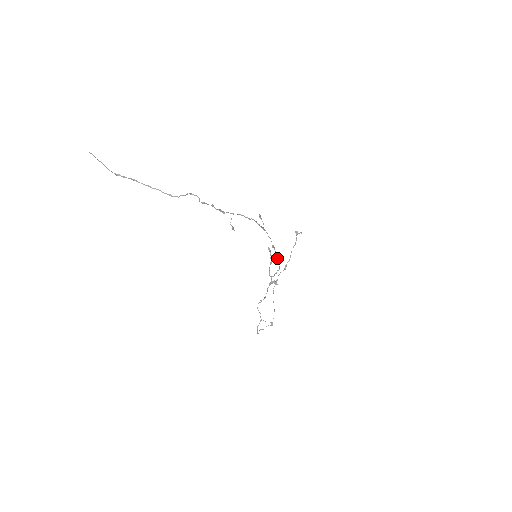
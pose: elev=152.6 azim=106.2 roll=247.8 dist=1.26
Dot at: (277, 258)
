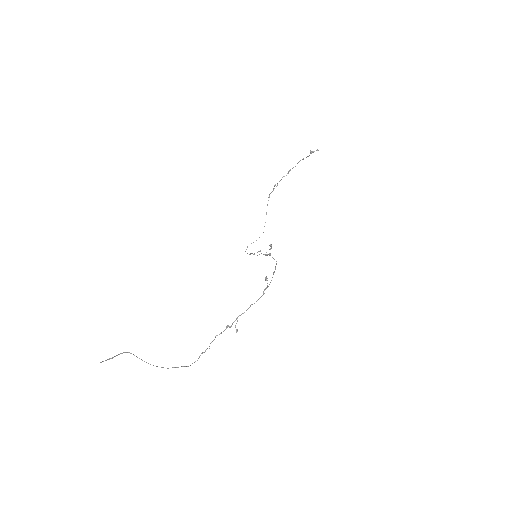
Dot at: occluded
